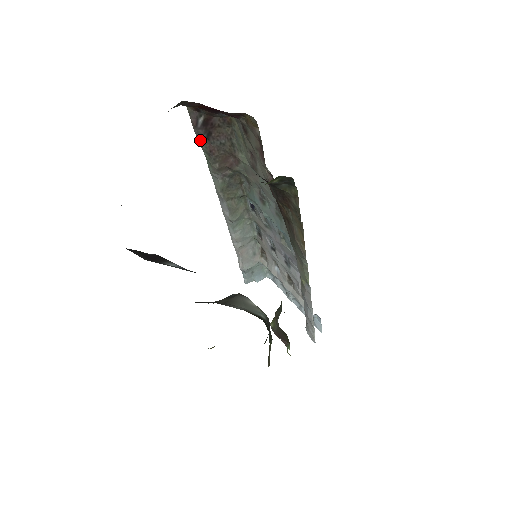
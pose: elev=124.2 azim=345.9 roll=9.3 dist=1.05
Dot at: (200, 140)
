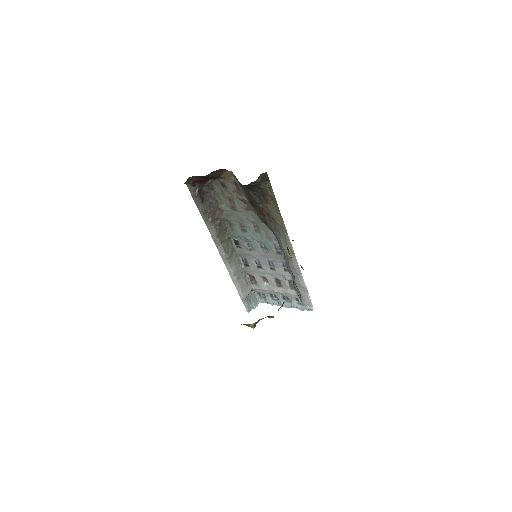
Dot at: (198, 205)
